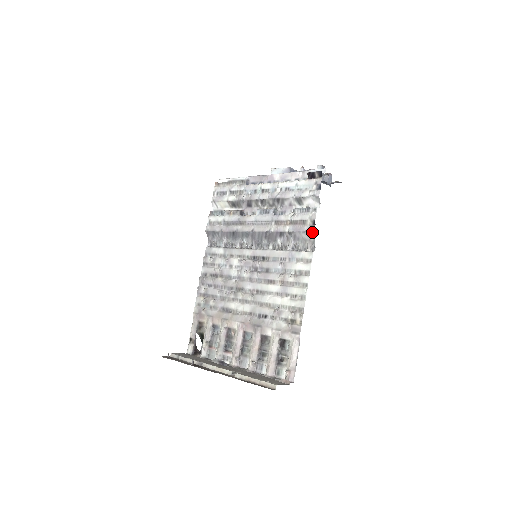
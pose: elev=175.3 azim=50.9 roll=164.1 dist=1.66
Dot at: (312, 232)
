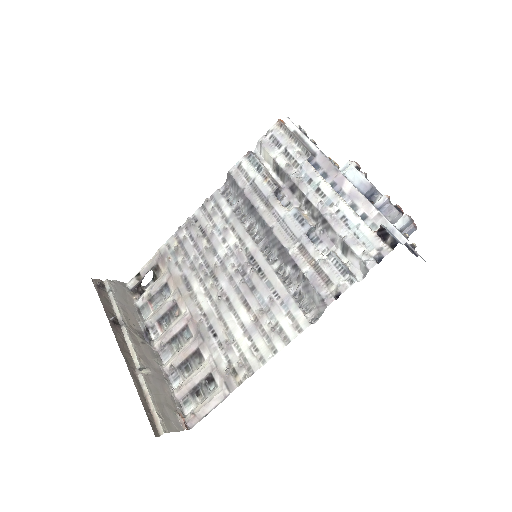
Dot at: (326, 304)
